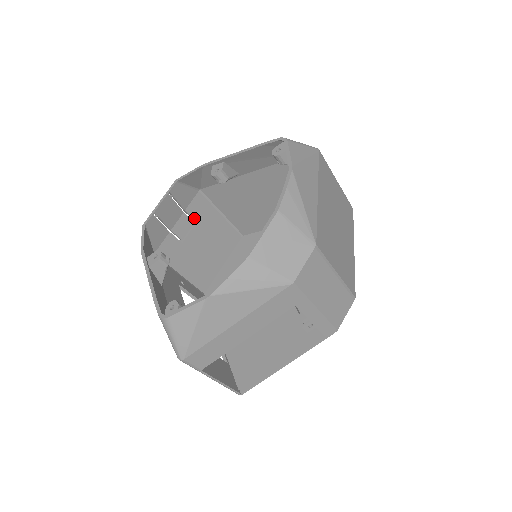
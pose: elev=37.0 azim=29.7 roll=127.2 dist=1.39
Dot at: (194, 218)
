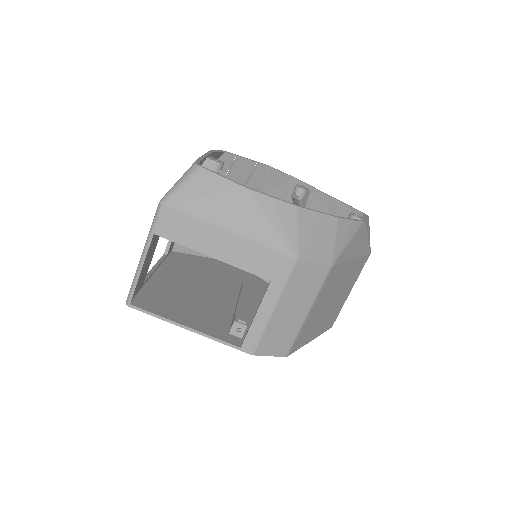
Dot at: occluded
